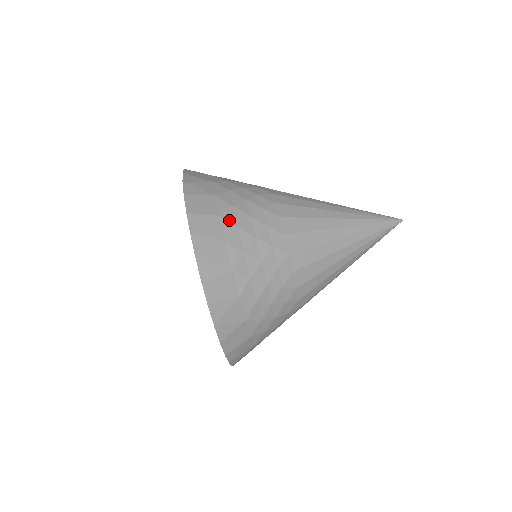
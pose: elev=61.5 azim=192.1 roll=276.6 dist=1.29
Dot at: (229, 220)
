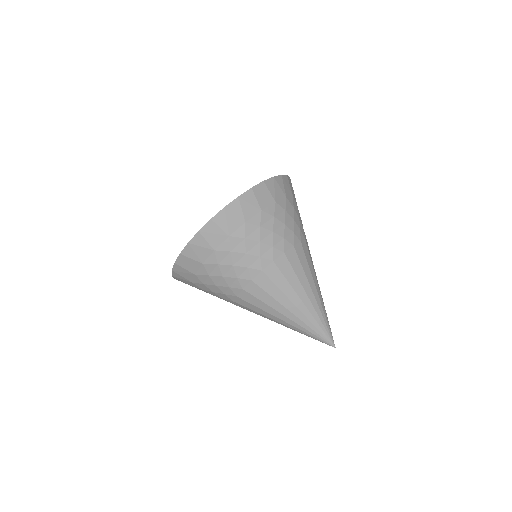
Dot at: (262, 218)
